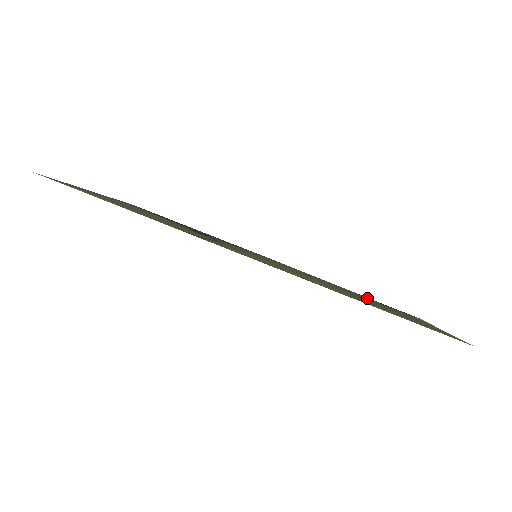
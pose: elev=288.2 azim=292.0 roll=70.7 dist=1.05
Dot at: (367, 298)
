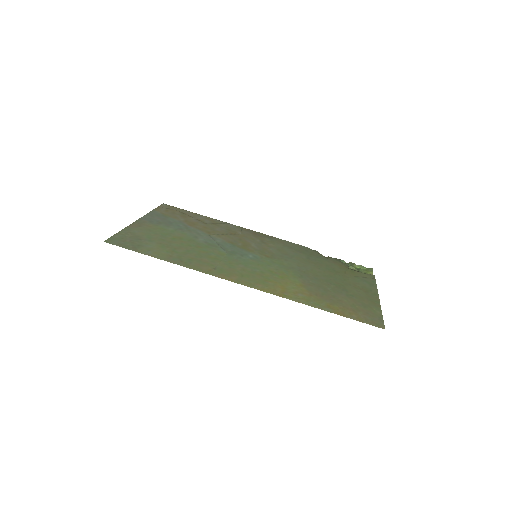
Dot at: (336, 271)
